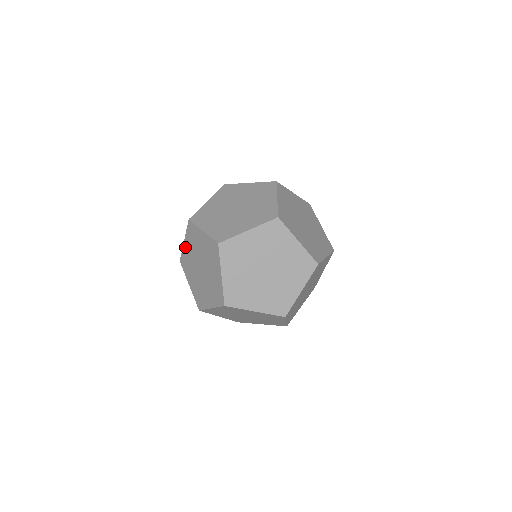
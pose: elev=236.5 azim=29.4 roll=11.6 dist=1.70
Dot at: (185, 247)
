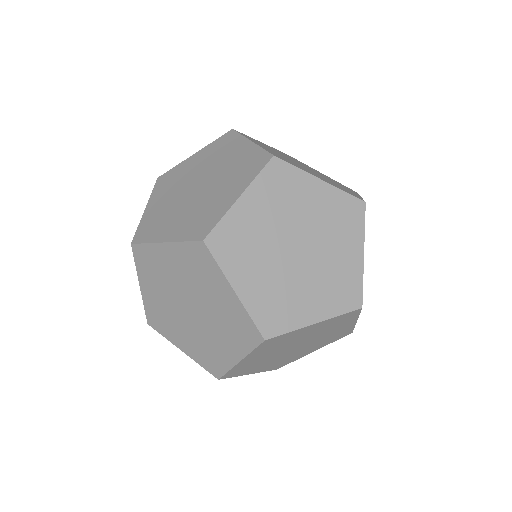
Dot at: (146, 294)
